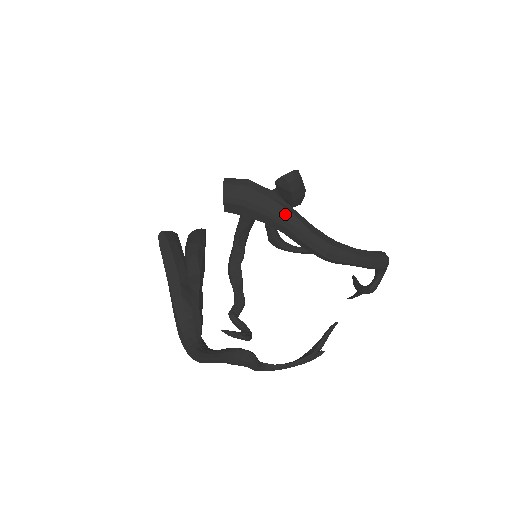
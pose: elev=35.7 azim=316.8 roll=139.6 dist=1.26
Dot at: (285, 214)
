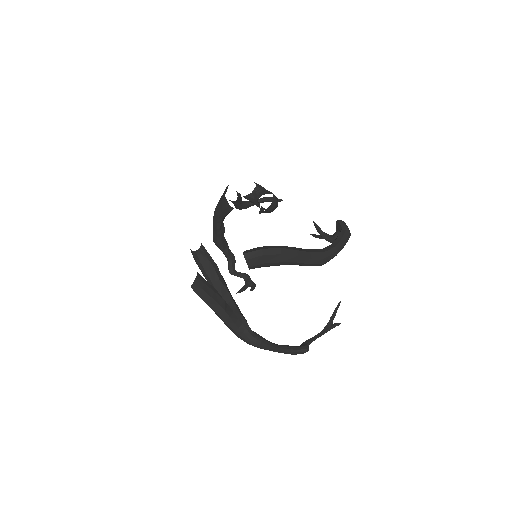
Dot at: (293, 259)
